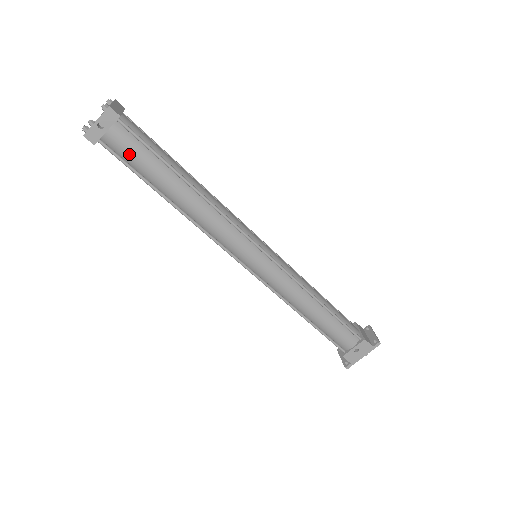
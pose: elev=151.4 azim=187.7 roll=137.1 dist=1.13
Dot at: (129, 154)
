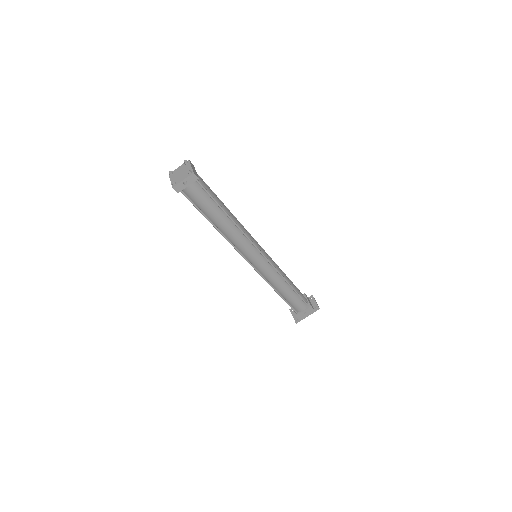
Dot at: (197, 199)
